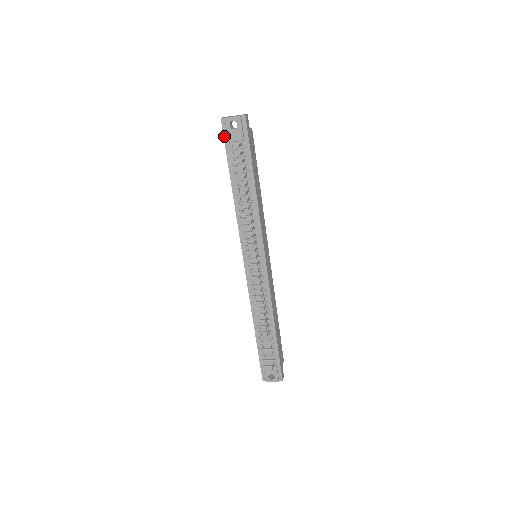
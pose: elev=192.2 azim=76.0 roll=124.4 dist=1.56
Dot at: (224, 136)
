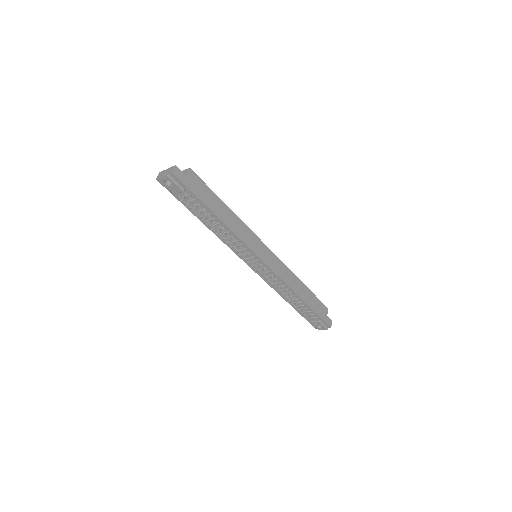
Dot at: (168, 190)
